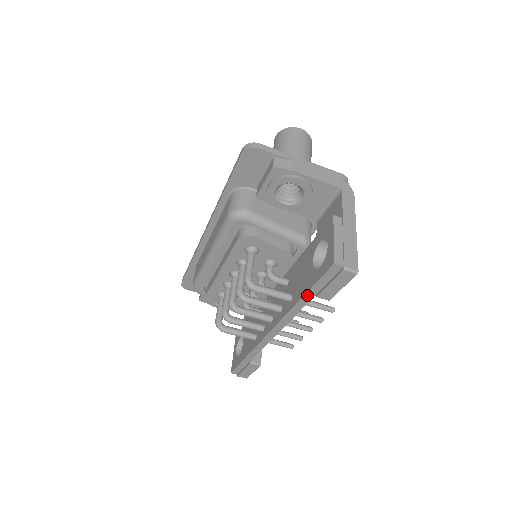
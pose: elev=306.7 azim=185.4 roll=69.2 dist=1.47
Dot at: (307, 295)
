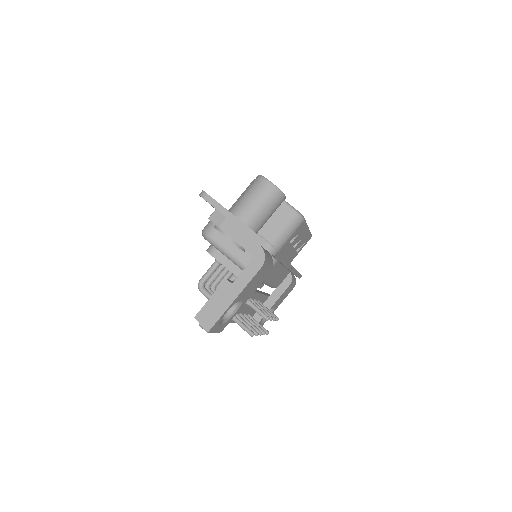
Dot at: occluded
